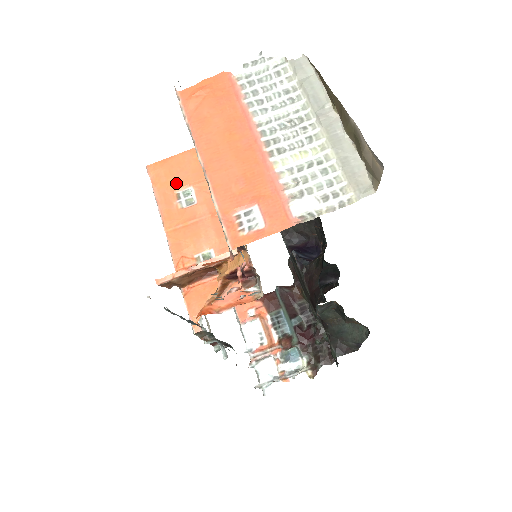
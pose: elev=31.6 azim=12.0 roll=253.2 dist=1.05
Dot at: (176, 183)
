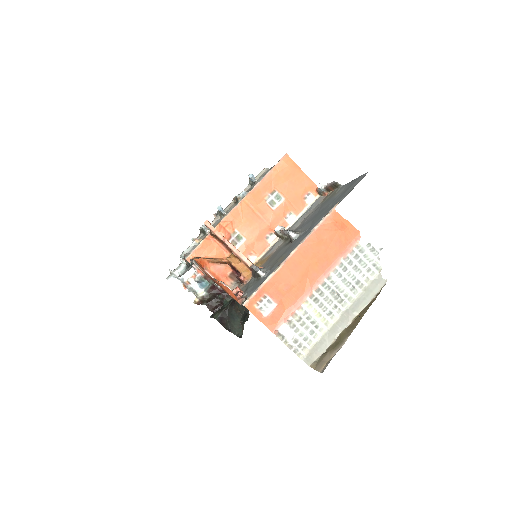
Dot at: (282, 185)
